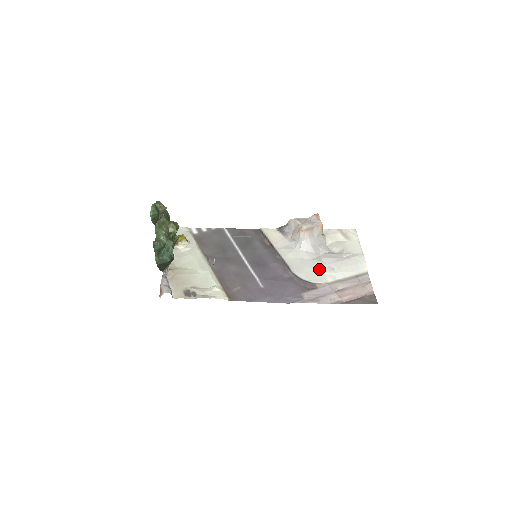
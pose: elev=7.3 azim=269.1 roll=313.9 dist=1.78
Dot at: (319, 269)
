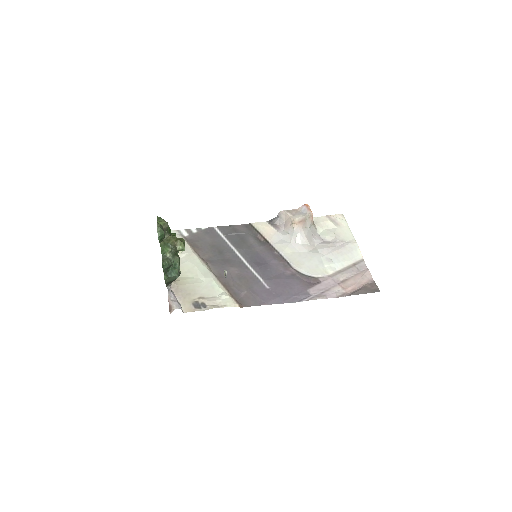
Dot at: (318, 262)
